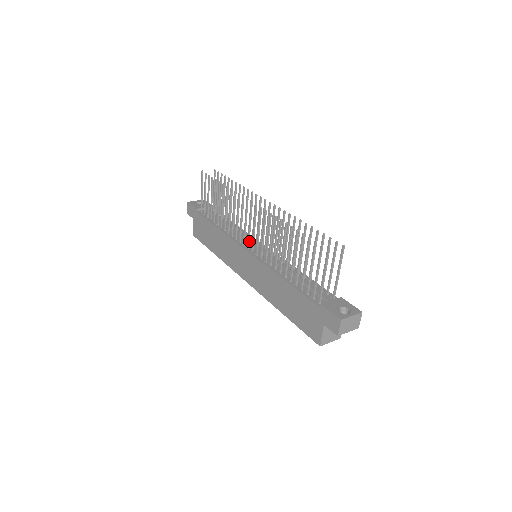
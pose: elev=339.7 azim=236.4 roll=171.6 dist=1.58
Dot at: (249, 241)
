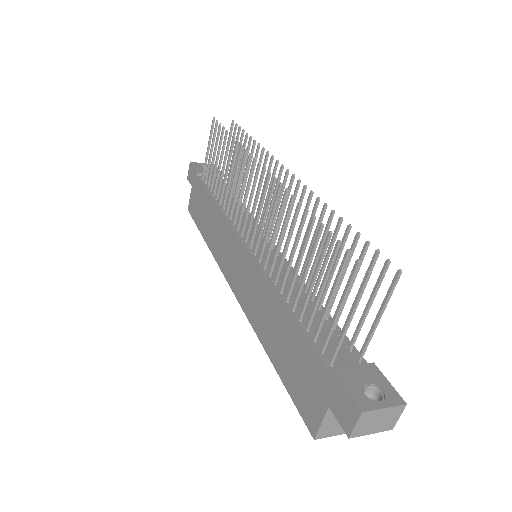
Dot at: (249, 230)
